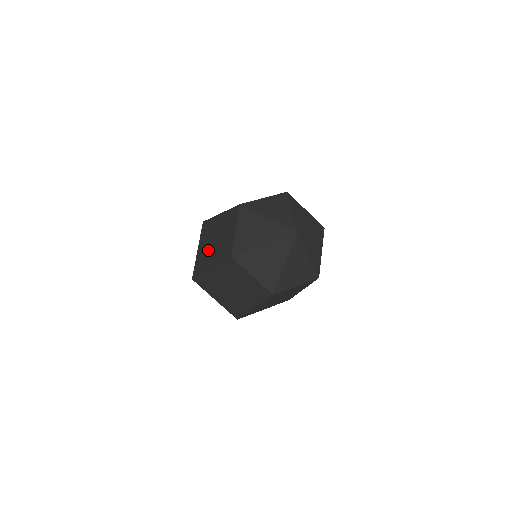
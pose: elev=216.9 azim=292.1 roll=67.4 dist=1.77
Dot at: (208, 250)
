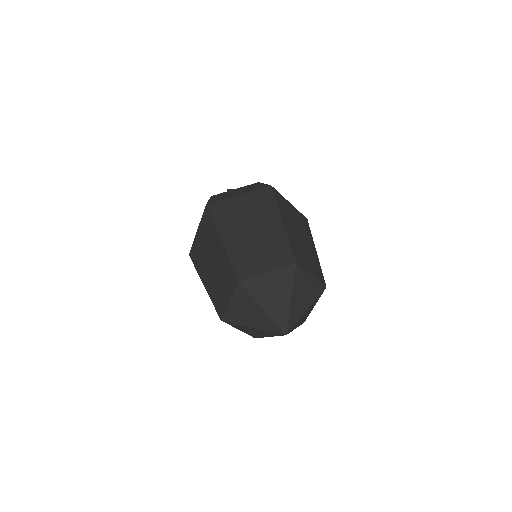
Dot at: (205, 259)
